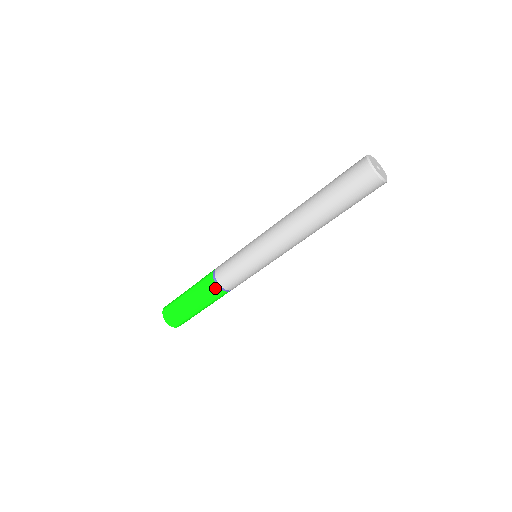
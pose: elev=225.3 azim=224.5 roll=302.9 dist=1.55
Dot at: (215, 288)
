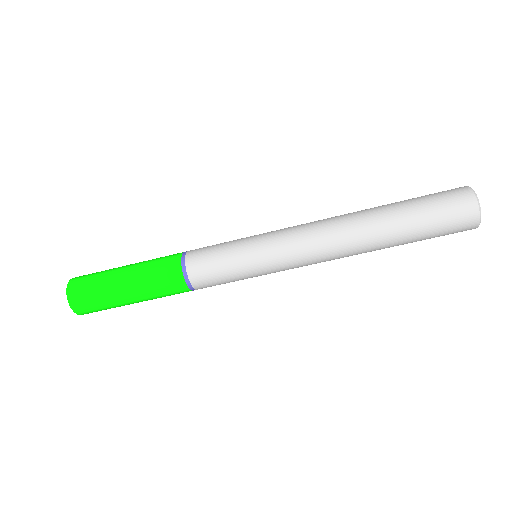
Dot at: (175, 262)
